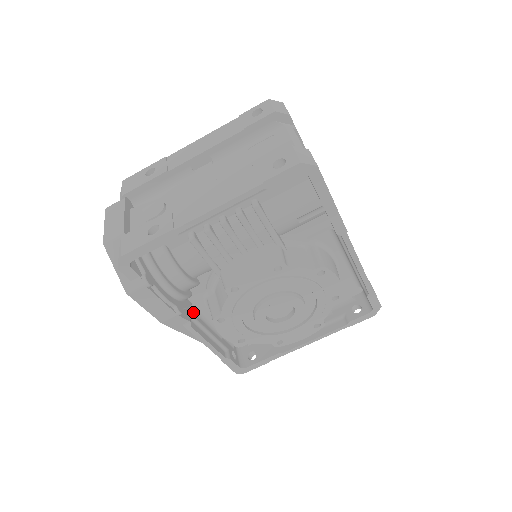
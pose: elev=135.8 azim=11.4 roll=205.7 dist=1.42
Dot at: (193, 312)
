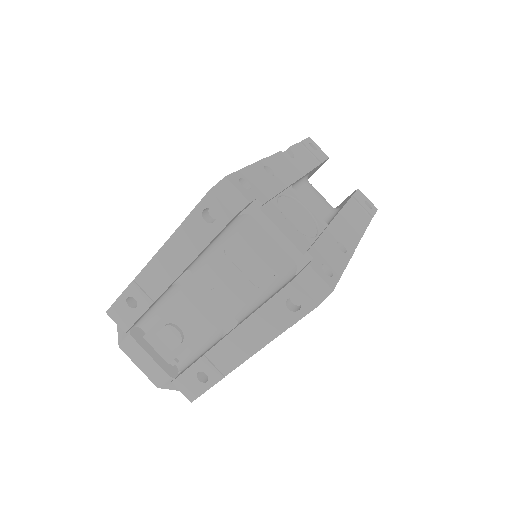
Dot at: occluded
